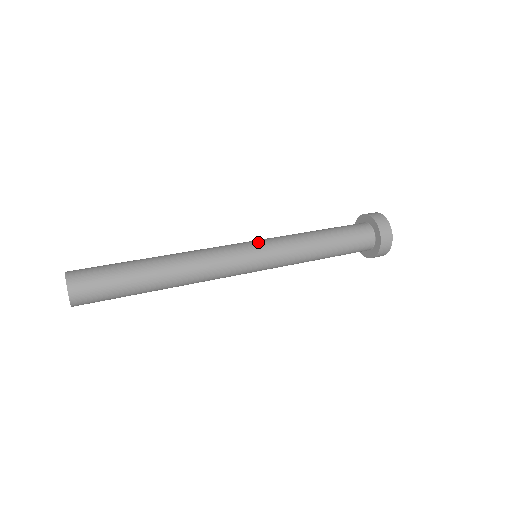
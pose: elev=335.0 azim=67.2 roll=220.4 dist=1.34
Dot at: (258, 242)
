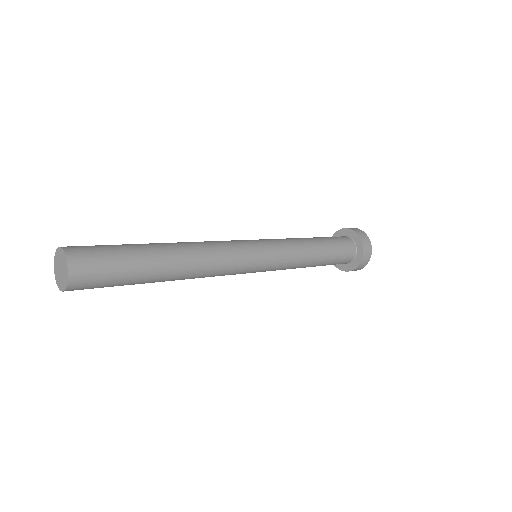
Dot at: occluded
